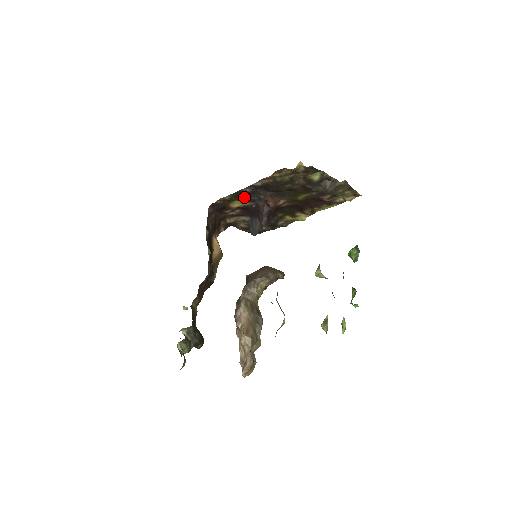
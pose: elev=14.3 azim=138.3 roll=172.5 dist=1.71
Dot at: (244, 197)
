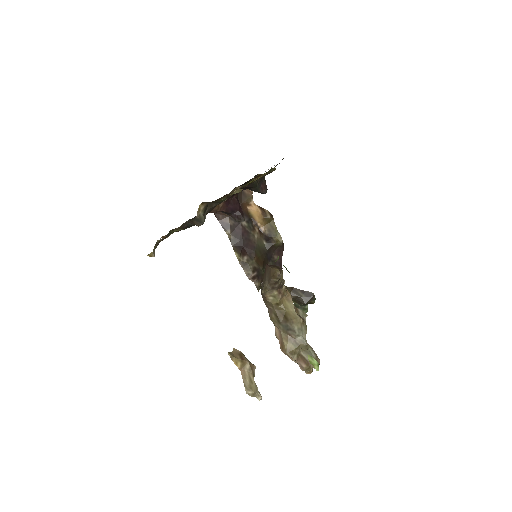
Dot at: occluded
